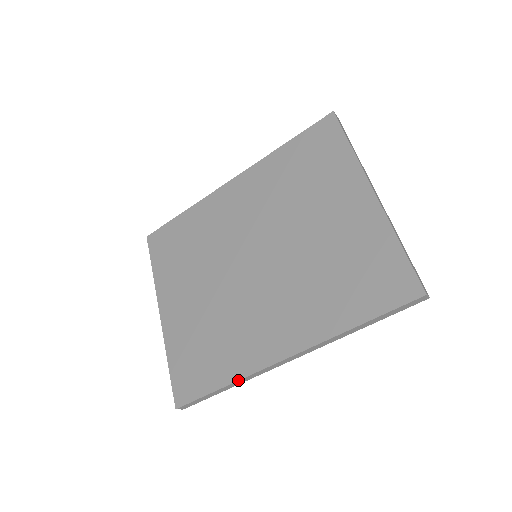
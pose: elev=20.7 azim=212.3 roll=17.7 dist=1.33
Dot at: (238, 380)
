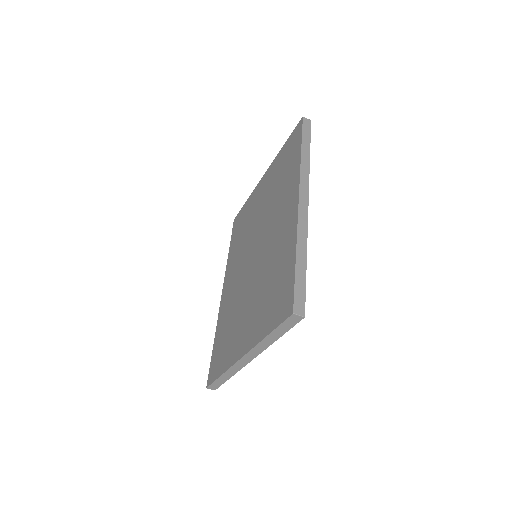
Dot at: (296, 239)
